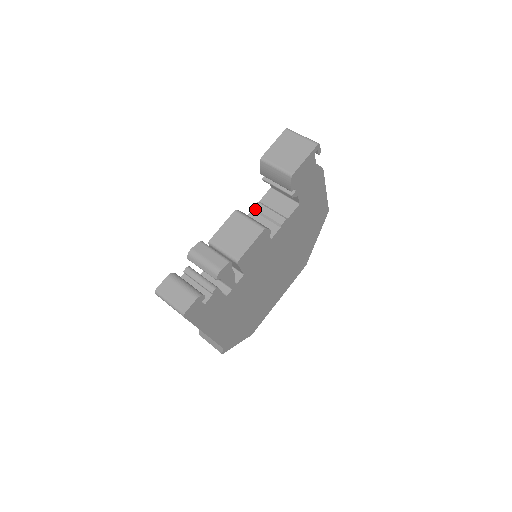
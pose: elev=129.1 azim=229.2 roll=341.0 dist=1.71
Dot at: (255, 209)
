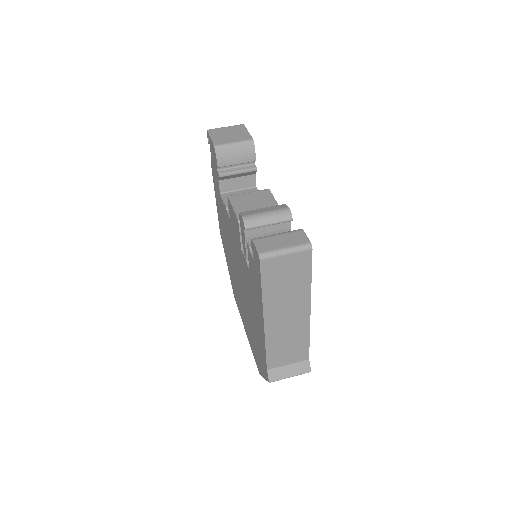
Dot at: occluded
